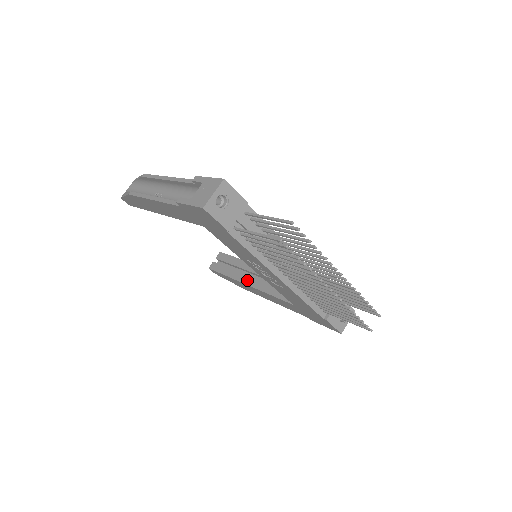
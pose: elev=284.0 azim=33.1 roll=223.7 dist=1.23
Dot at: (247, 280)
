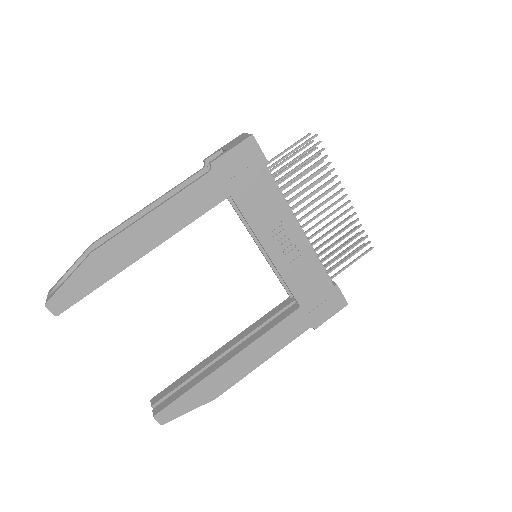
Dot at: (226, 358)
